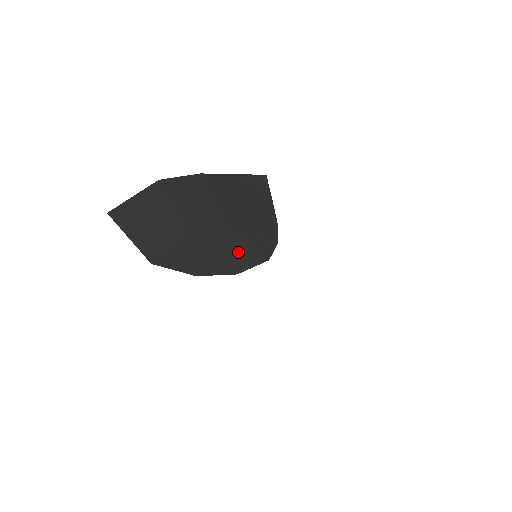
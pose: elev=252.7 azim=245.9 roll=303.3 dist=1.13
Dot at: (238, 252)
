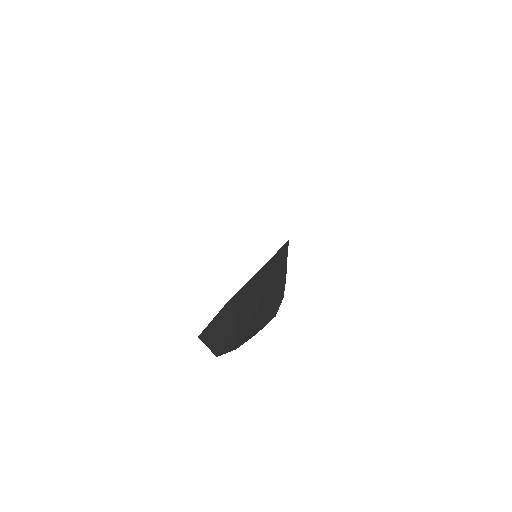
Dot at: (261, 322)
